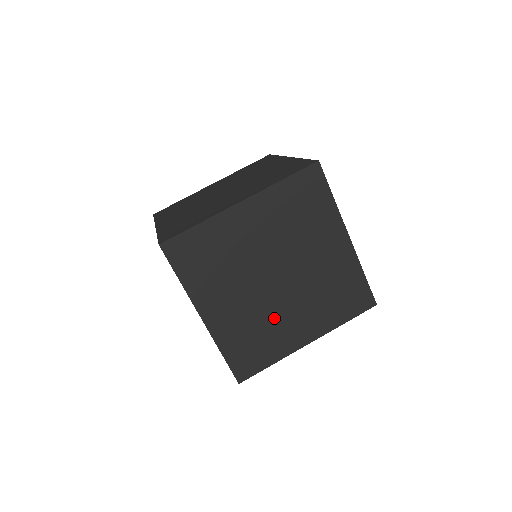
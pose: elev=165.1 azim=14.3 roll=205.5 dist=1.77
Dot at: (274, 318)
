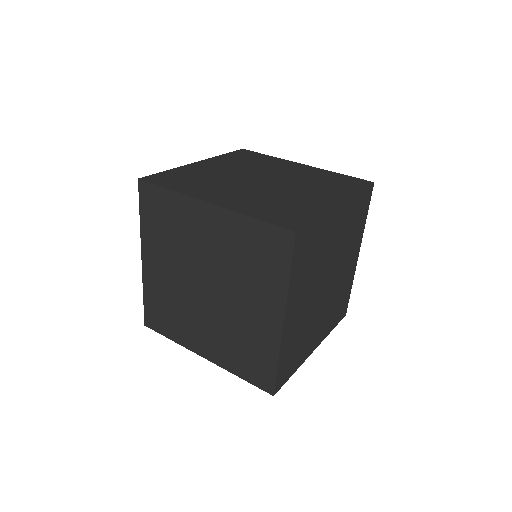
Dot at: (237, 321)
